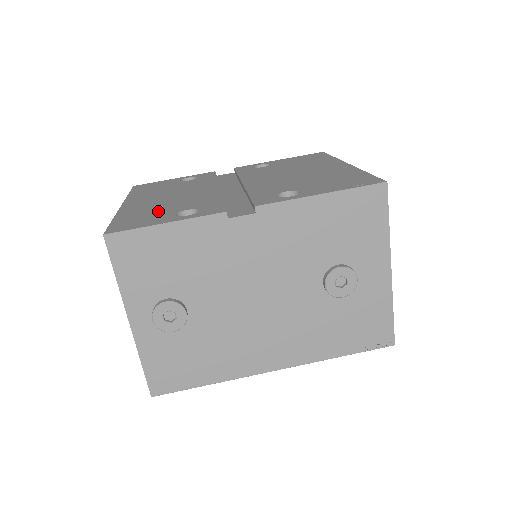
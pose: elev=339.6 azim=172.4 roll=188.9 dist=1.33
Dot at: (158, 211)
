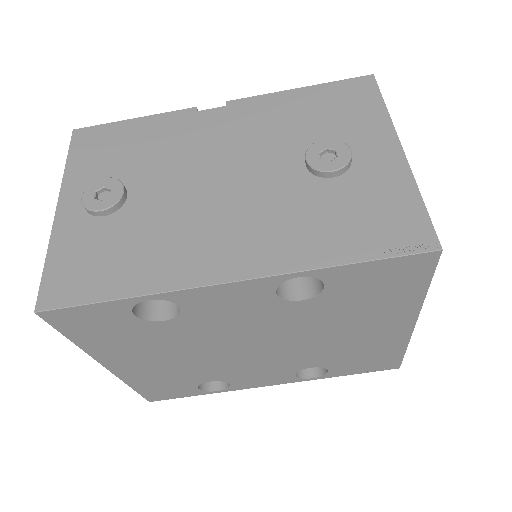
Dot at: occluded
